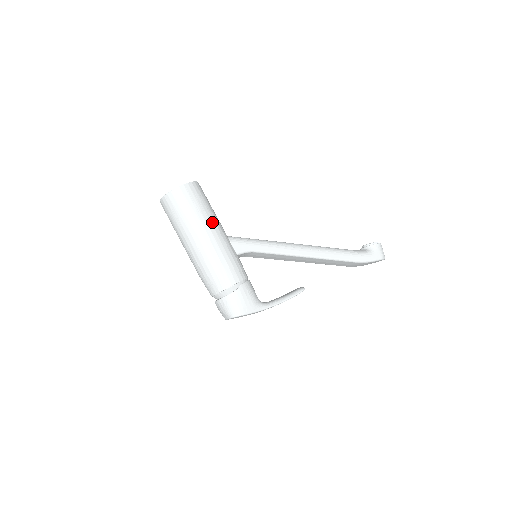
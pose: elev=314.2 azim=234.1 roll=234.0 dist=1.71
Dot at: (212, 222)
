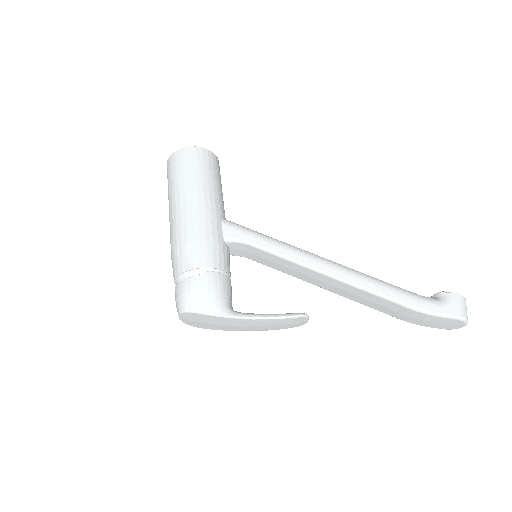
Dot at: (205, 192)
